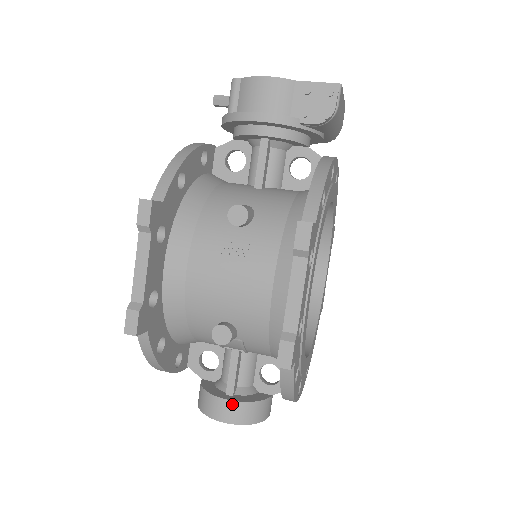
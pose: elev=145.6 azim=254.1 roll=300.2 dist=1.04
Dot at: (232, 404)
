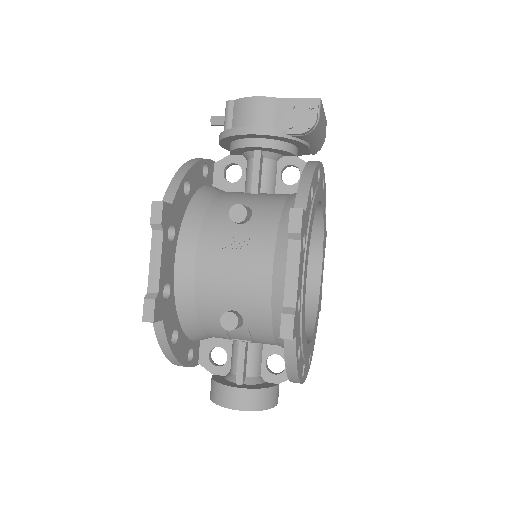
Dot at: (242, 391)
